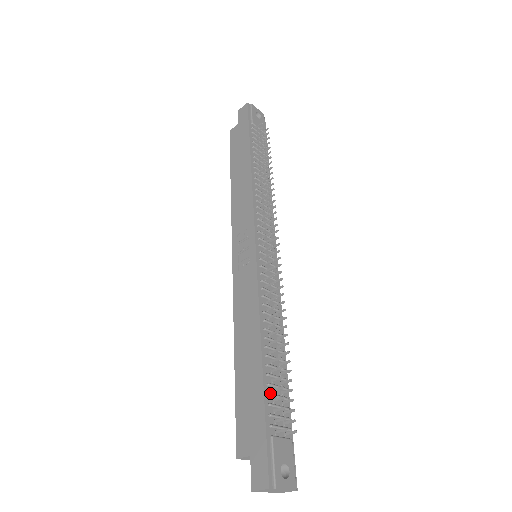
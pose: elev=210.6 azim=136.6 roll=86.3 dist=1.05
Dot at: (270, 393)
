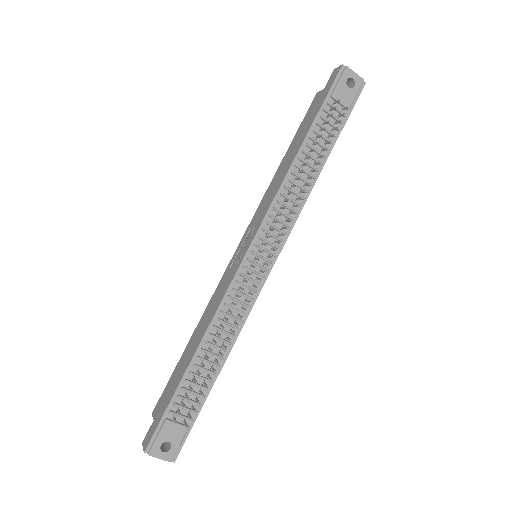
Dot at: (183, 388)
